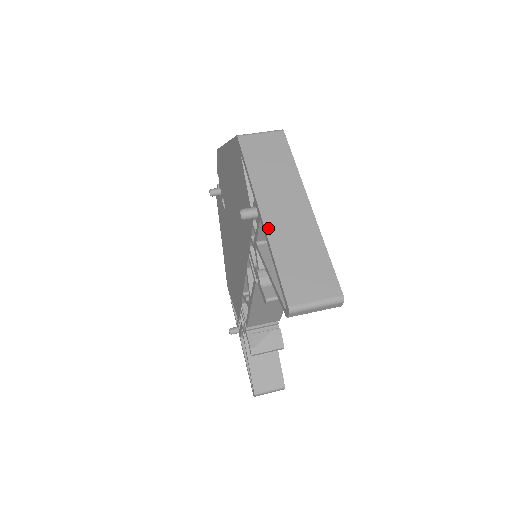
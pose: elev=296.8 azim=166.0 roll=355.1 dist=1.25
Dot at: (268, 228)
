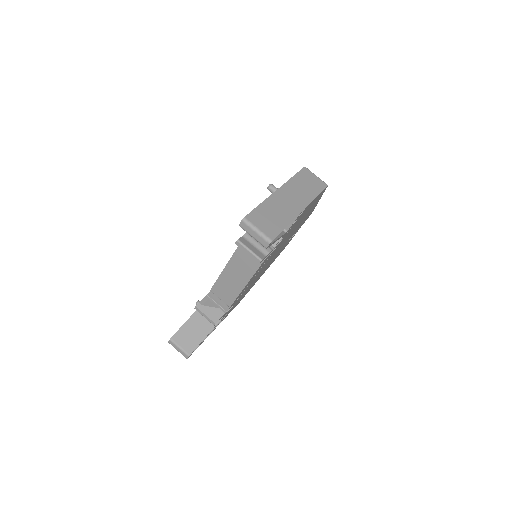
Dot at: (274, 195)
